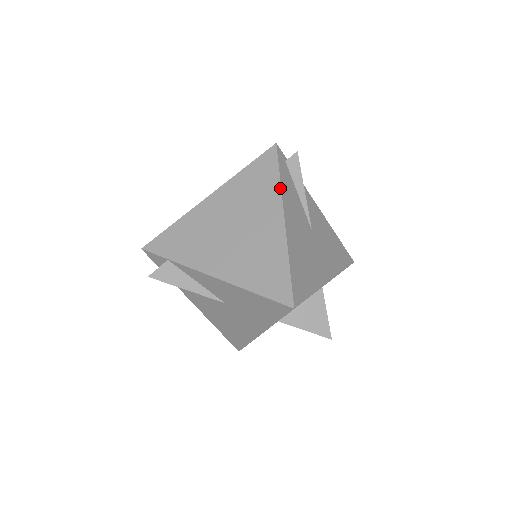
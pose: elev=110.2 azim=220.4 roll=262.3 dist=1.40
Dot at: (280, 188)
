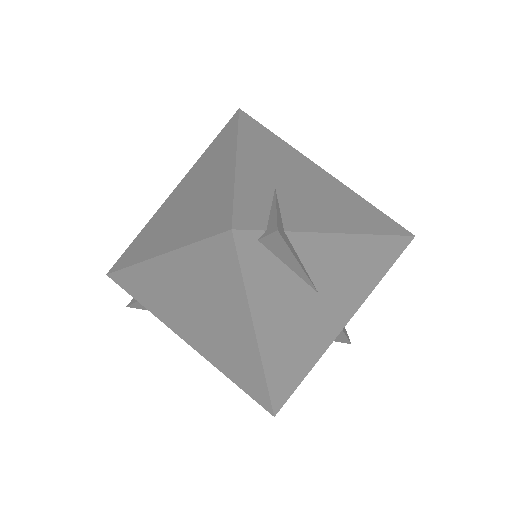
Dot at: (247, 303)
